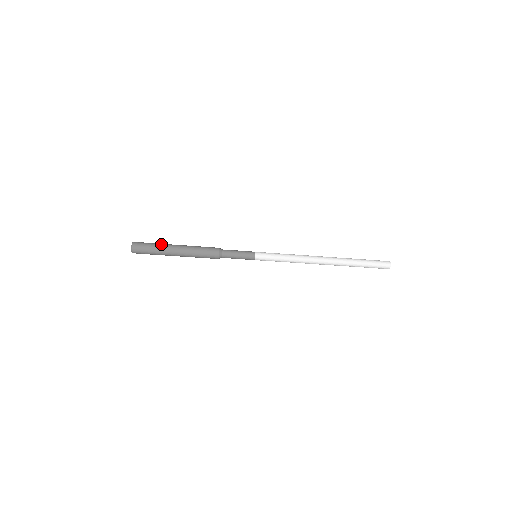
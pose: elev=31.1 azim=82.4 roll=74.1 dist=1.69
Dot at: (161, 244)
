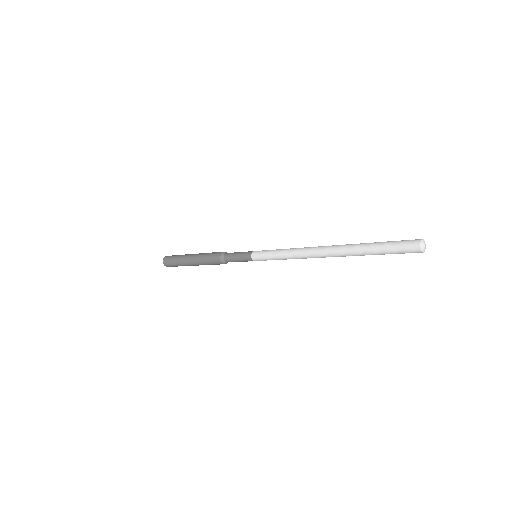
Dot at: occluded
